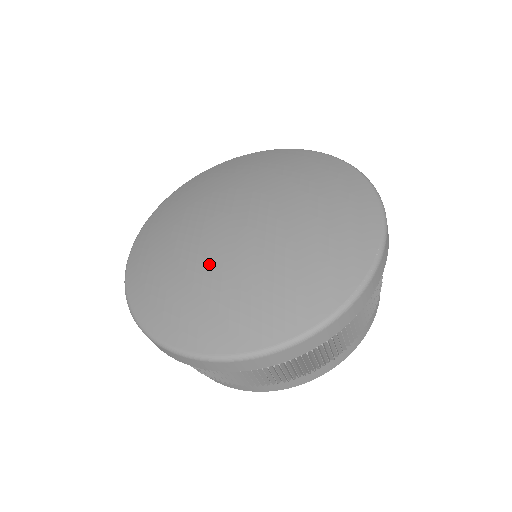
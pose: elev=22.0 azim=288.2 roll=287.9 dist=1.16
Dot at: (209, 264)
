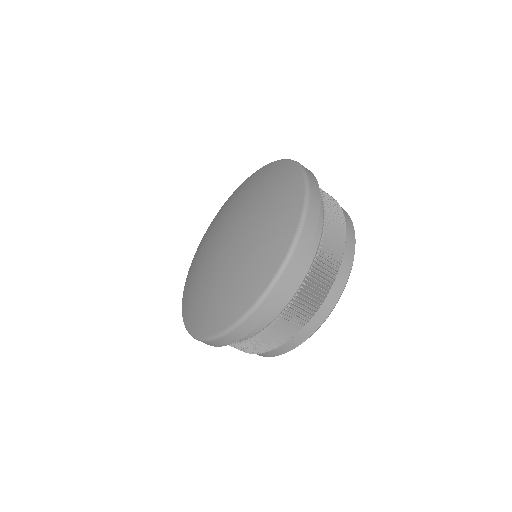
Dot at: (202, 268)
